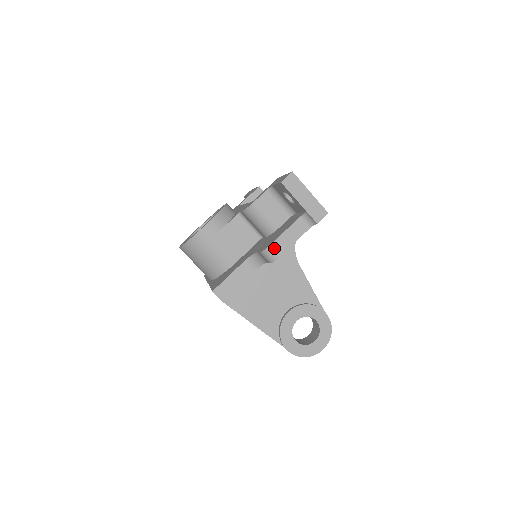
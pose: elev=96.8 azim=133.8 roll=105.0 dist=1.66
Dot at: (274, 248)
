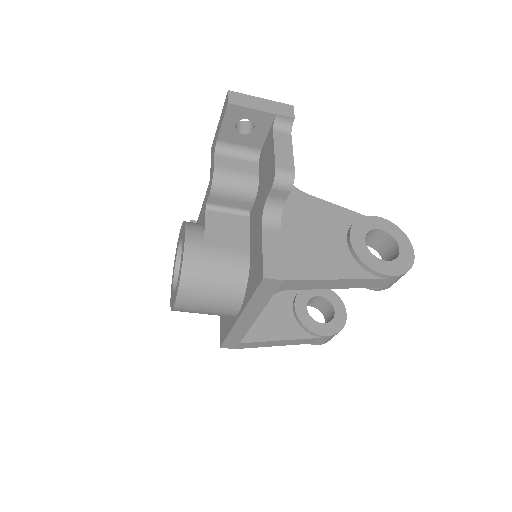
Dot at: (281, 167)
